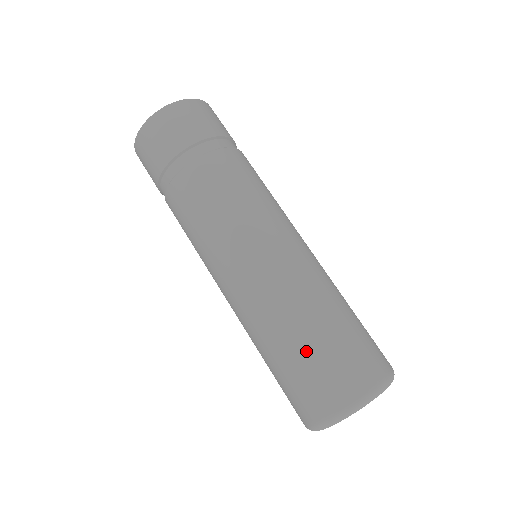
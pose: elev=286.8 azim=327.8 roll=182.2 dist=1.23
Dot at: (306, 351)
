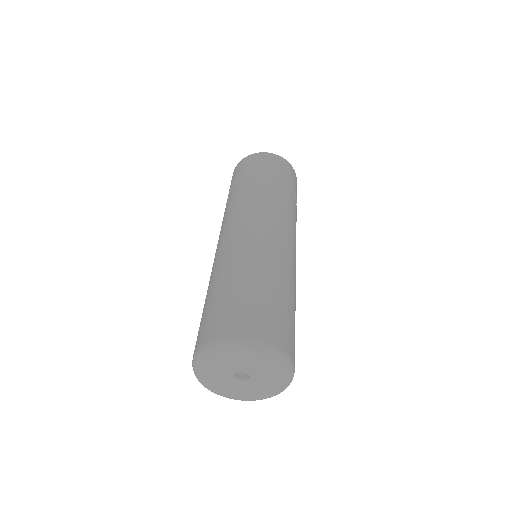
Dot at: (279, 300)
